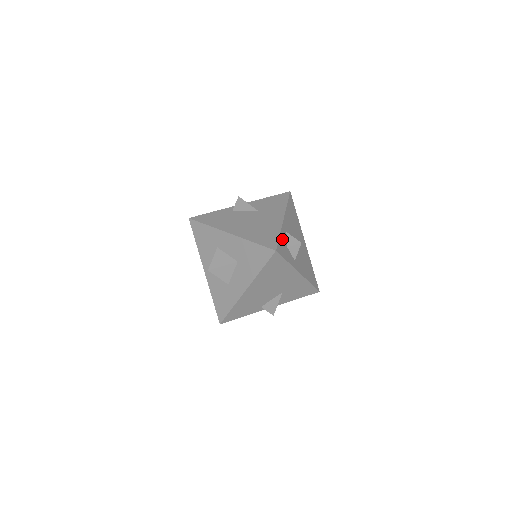
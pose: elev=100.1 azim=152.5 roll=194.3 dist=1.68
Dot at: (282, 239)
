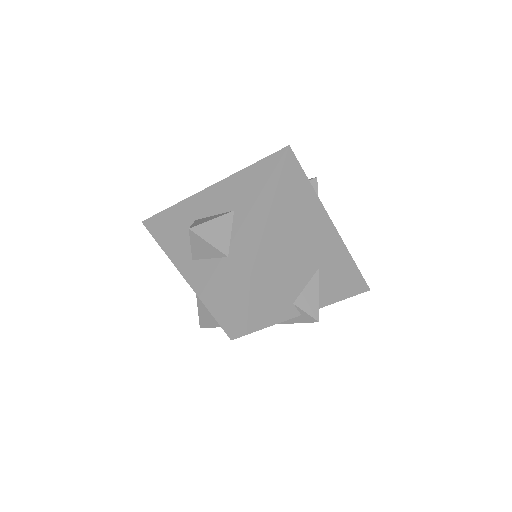
Dot at: occluded
